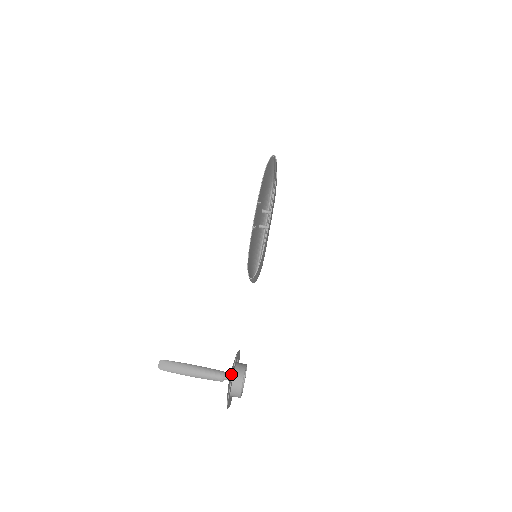
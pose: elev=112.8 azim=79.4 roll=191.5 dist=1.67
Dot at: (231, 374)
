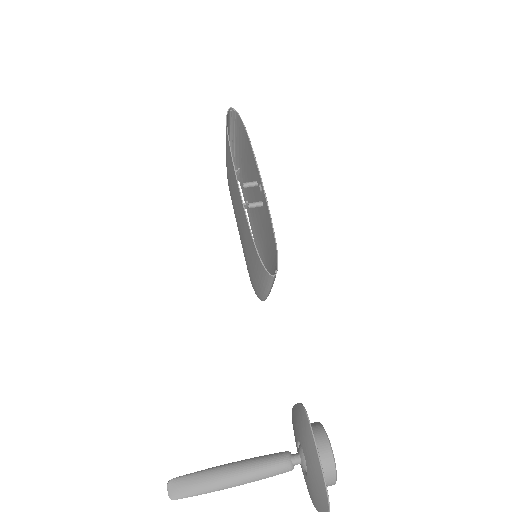
Dot at: (310, 444)
